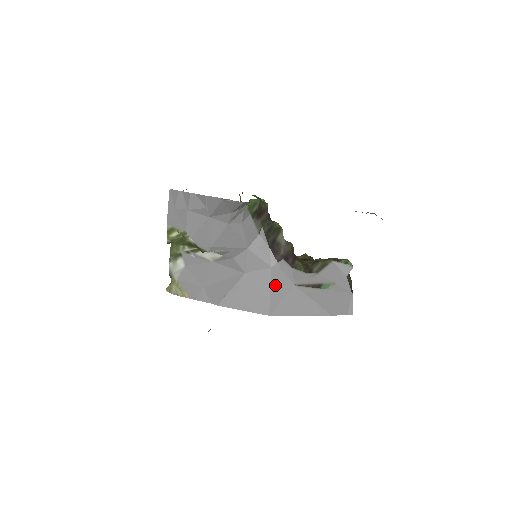
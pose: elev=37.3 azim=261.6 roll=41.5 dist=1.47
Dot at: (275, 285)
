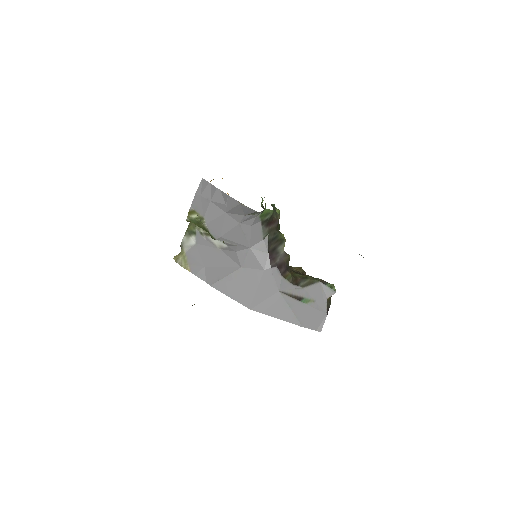
Dot at: (263, 286)
